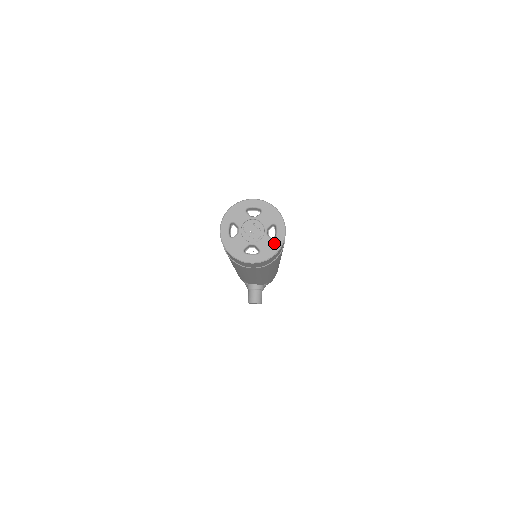
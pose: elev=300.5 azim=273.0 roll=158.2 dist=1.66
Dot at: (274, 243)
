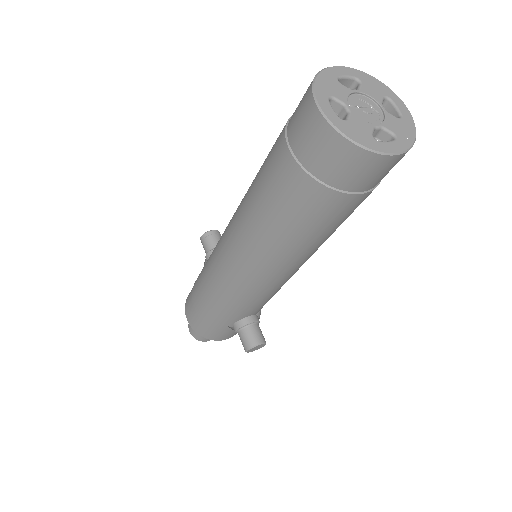
Dot at: (404, 122)
